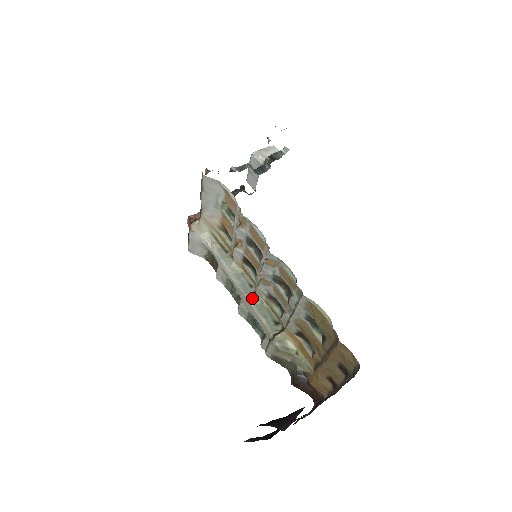
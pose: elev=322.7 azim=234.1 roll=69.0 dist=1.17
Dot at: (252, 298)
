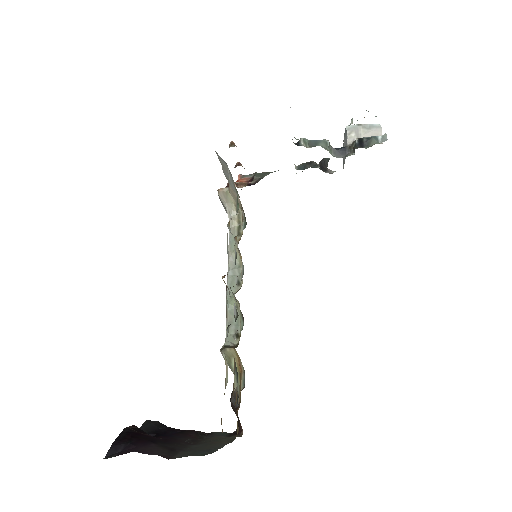
Dot at: (230, 297)
